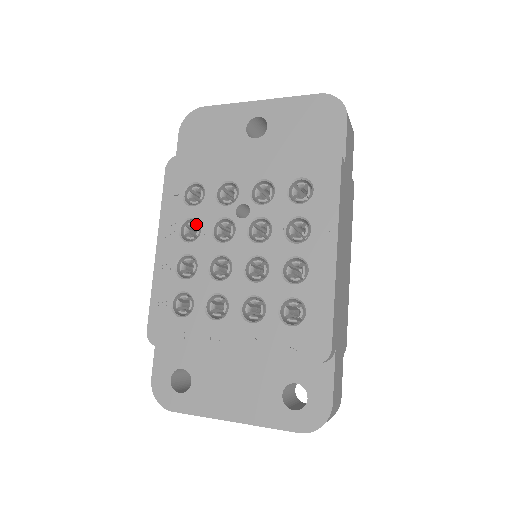
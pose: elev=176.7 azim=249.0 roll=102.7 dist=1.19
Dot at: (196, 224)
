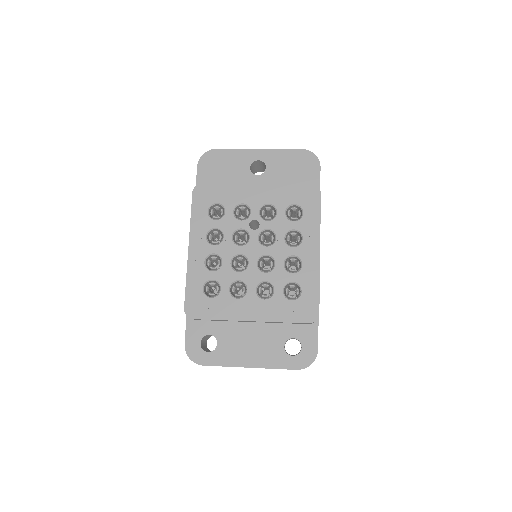
Dot at: (218, 233)
